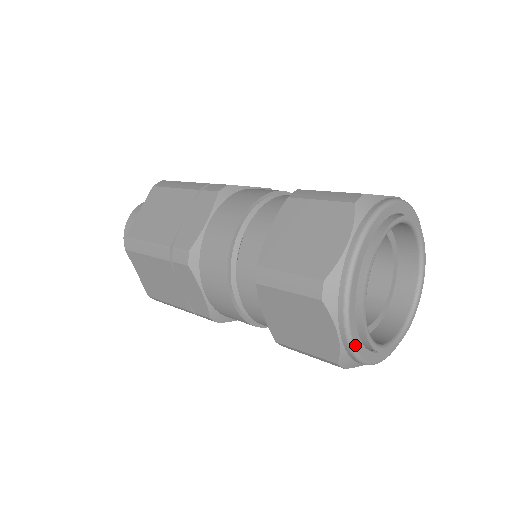
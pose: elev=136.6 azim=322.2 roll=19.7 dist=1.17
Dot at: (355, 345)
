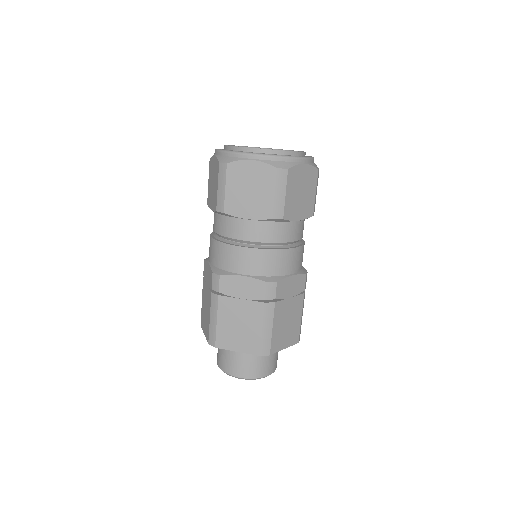
Dot at: (221, 150)
